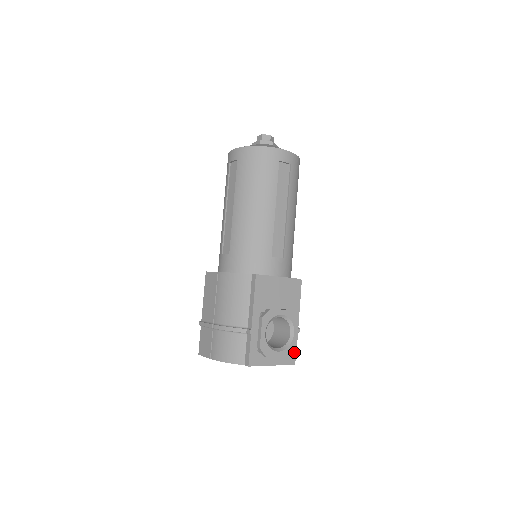
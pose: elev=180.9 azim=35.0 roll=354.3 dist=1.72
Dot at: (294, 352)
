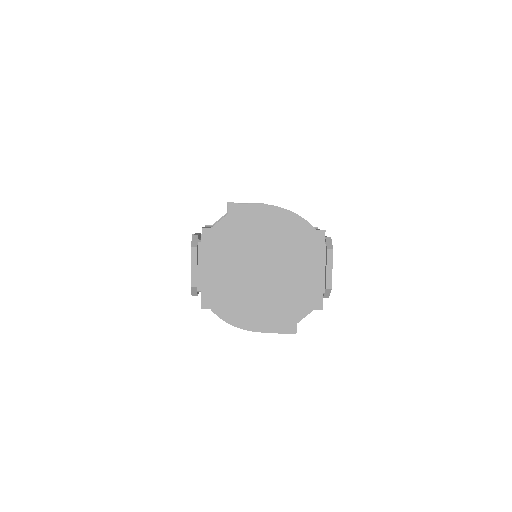
Dot at: occluded
